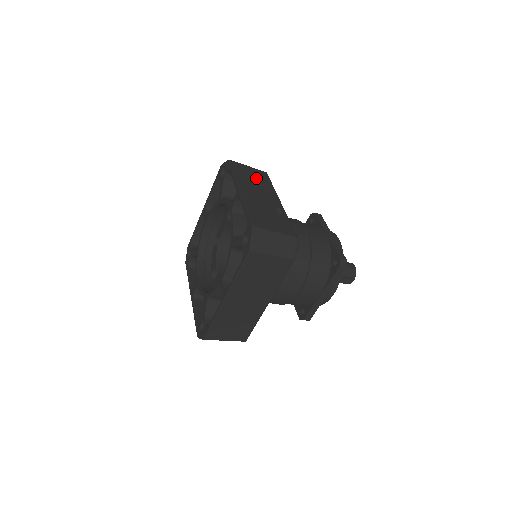
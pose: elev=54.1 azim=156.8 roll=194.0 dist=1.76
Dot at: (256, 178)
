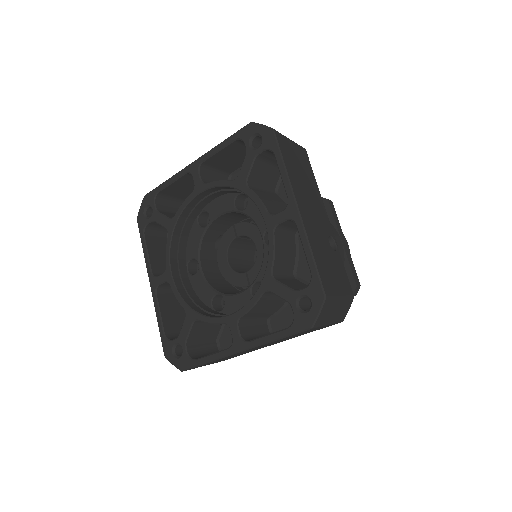
Dot at: (303, 170)
